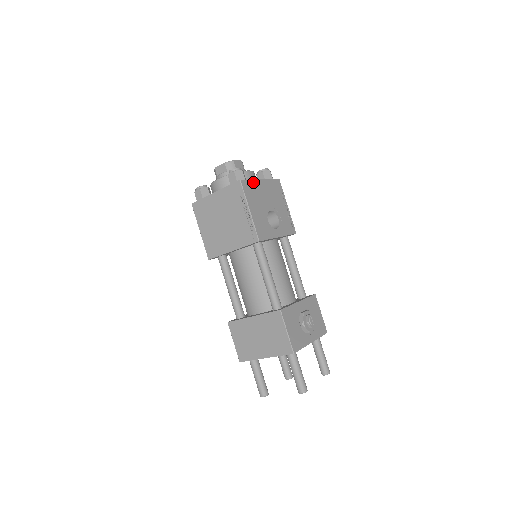
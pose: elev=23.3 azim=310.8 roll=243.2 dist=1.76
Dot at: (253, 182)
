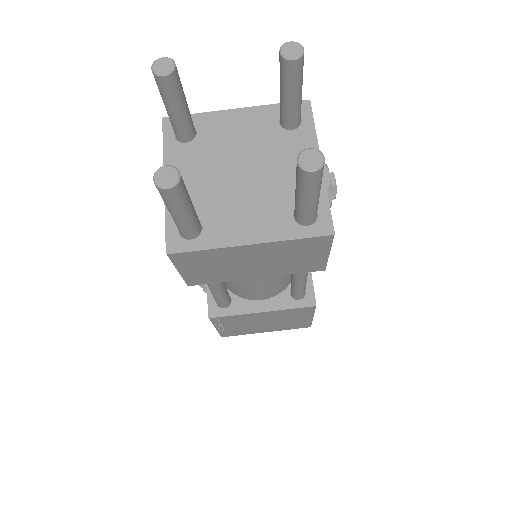
Dot at: occluded
